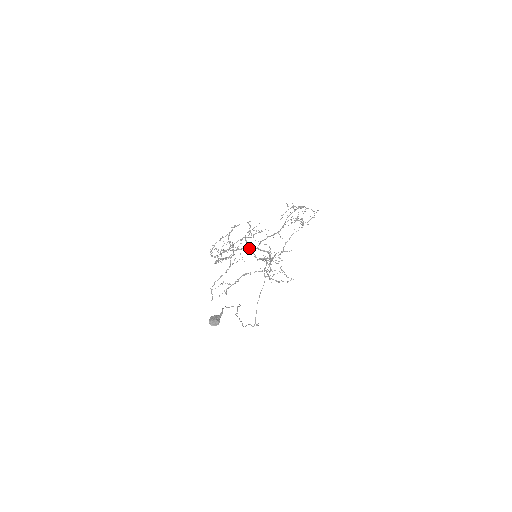
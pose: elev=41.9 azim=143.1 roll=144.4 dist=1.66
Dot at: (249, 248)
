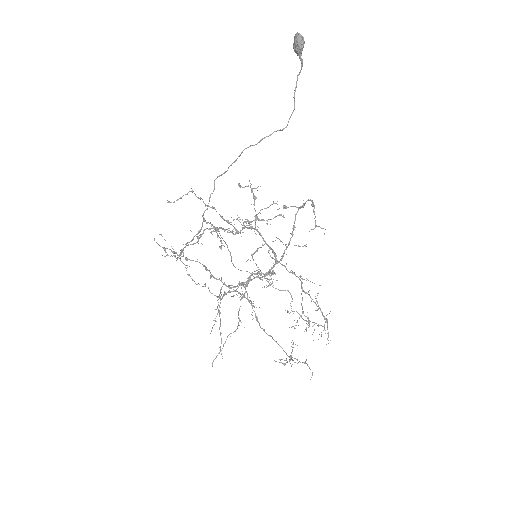
Dot at: occluded
